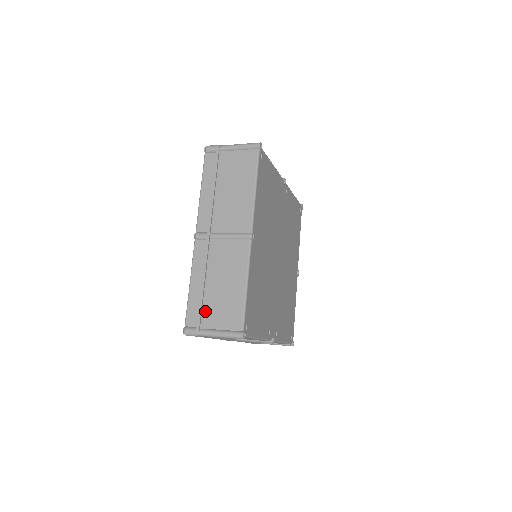
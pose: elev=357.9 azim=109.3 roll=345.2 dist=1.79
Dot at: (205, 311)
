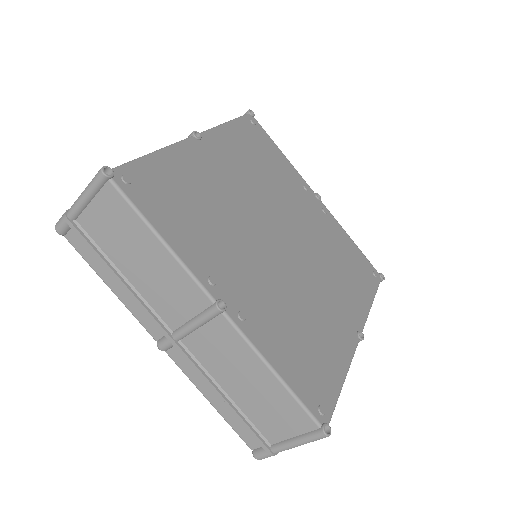
Dot at: occluded
